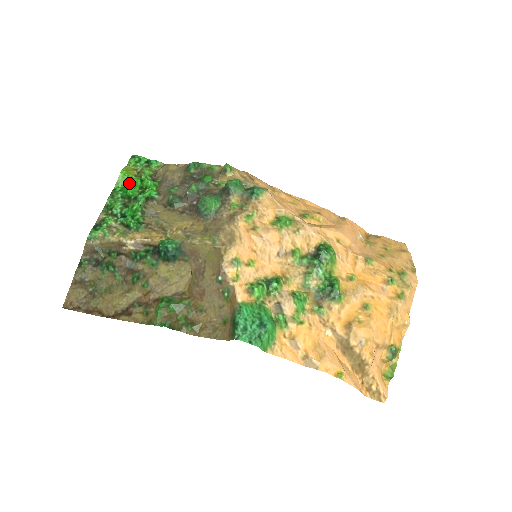
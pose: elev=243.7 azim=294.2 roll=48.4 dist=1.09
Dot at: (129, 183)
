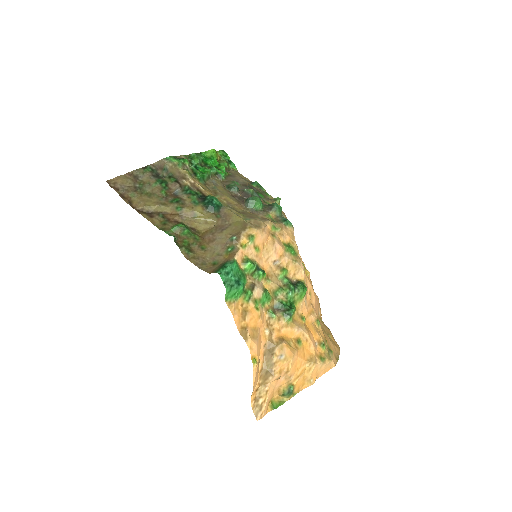
Dot at: (212, 158)
